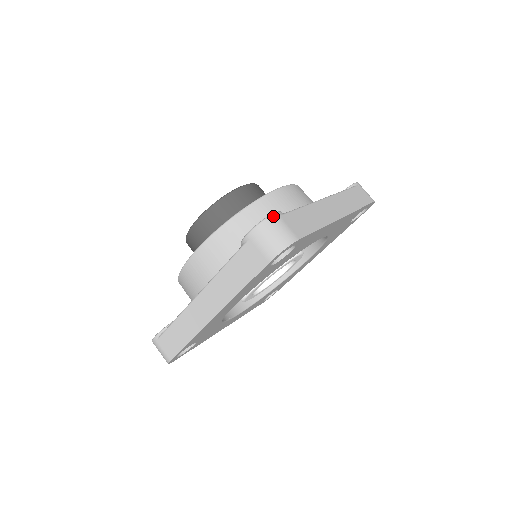
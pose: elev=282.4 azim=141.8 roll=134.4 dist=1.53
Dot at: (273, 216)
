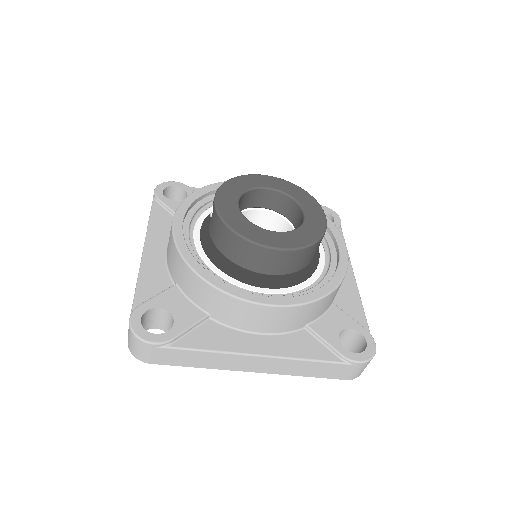
Dot at: occluded
